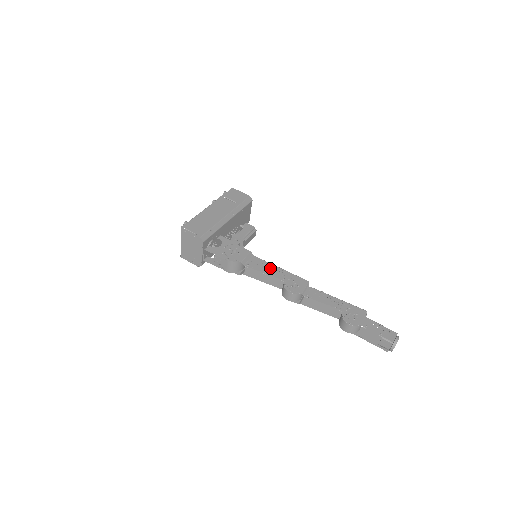
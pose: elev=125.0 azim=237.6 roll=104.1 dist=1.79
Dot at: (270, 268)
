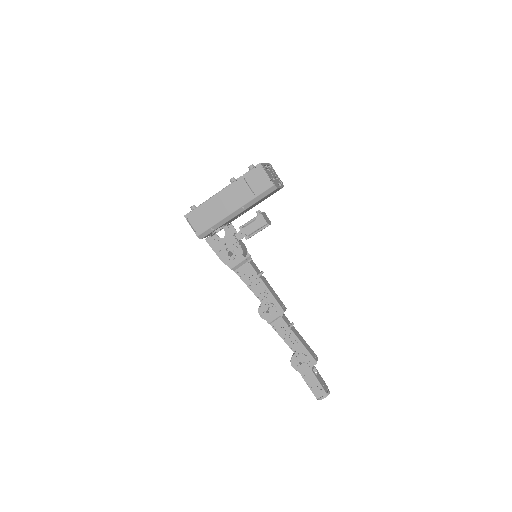
Dot at: (257, 283)
